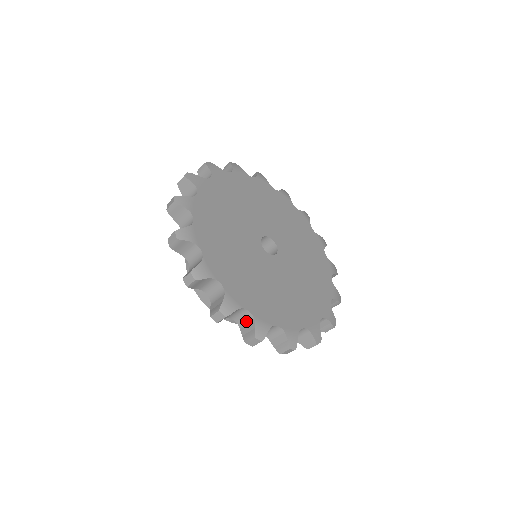
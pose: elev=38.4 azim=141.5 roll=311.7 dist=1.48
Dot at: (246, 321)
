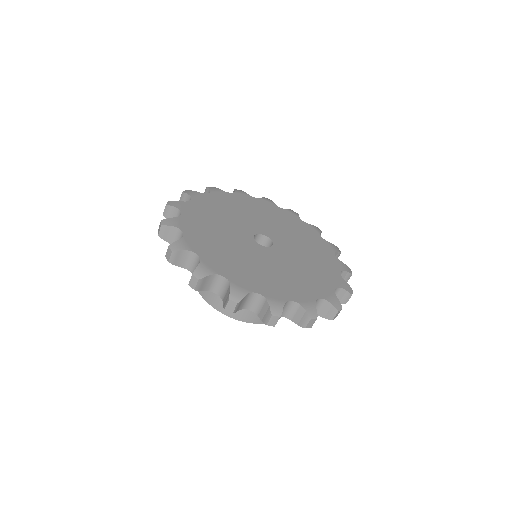
Dot at: (293, 311)
